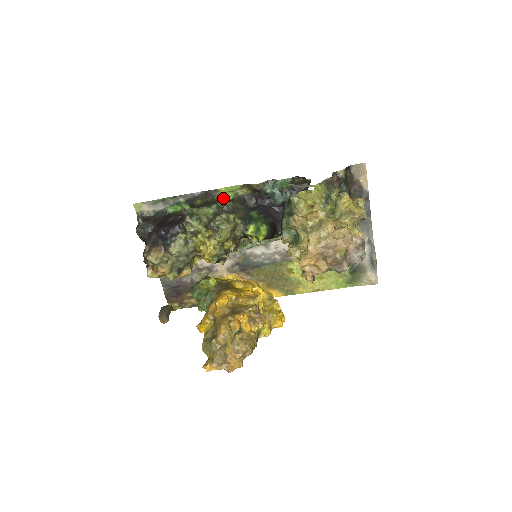
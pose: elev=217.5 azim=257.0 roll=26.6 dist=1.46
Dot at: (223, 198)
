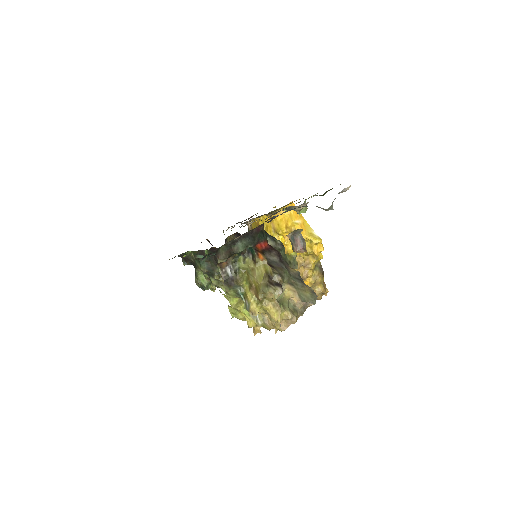
Dot at: occluded
